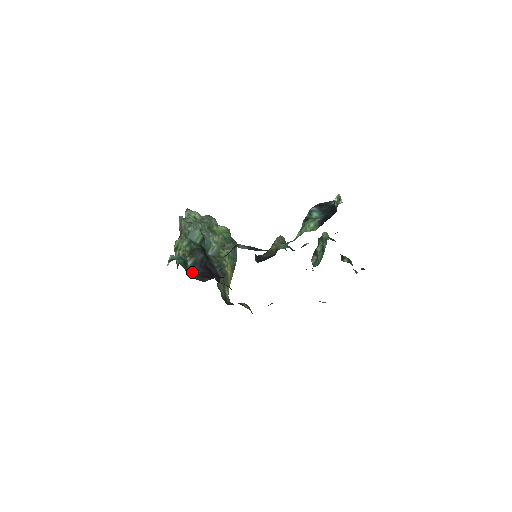
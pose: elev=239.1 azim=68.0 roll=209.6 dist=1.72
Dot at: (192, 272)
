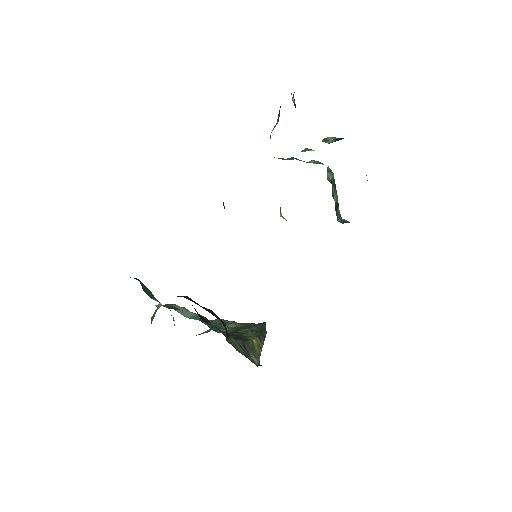
Dot at: occluded
